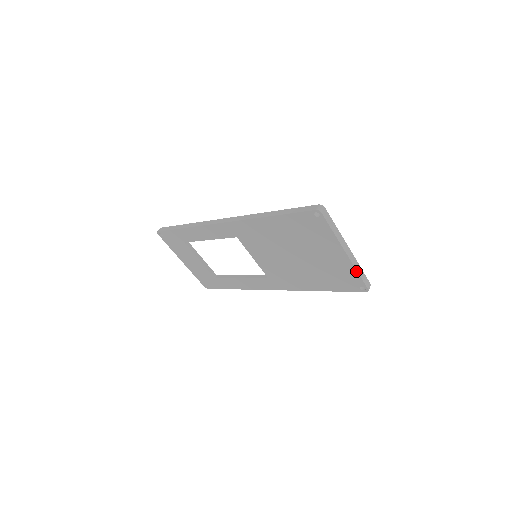
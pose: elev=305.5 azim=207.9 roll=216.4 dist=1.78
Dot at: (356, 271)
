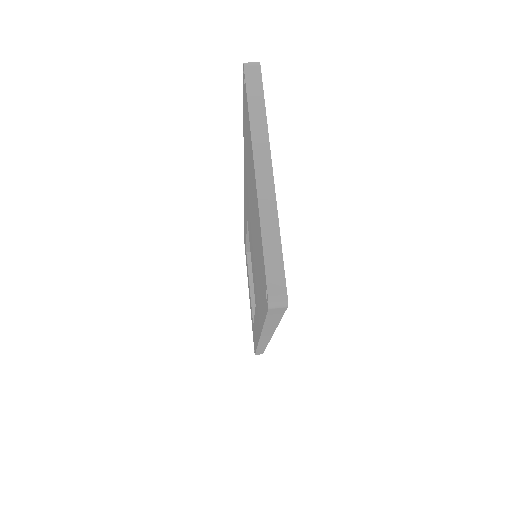
Dot at: (261, 229)
